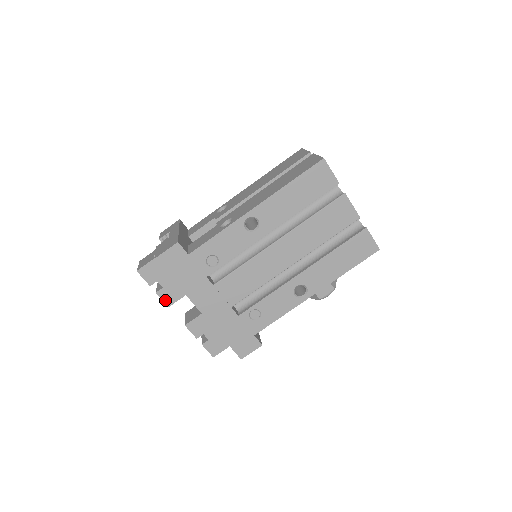
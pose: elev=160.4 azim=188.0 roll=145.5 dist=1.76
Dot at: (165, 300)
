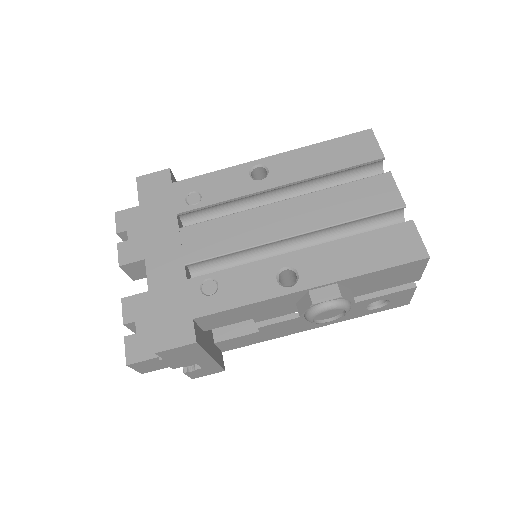
Dot at: (121, 256)
